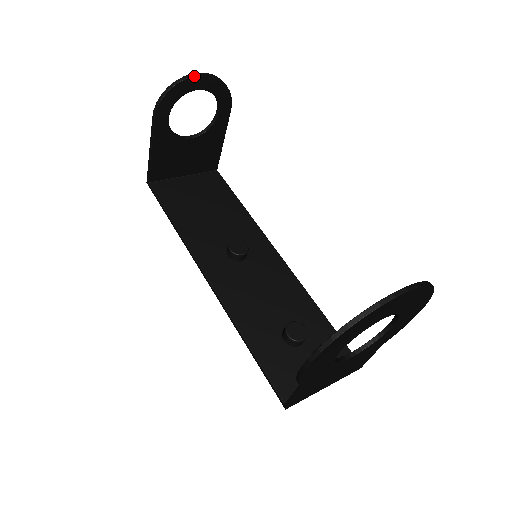
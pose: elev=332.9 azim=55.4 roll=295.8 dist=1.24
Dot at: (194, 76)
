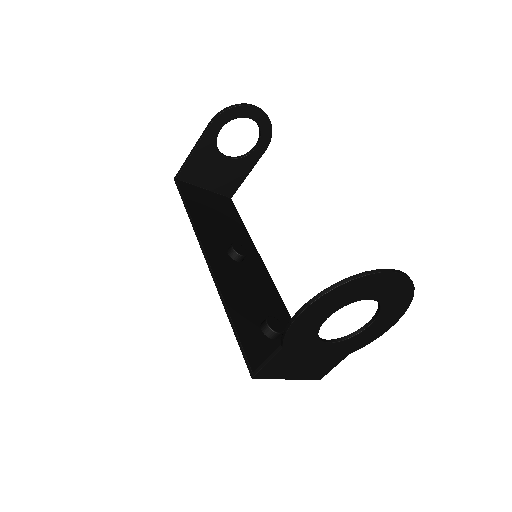
Dot at: (254, 107)
